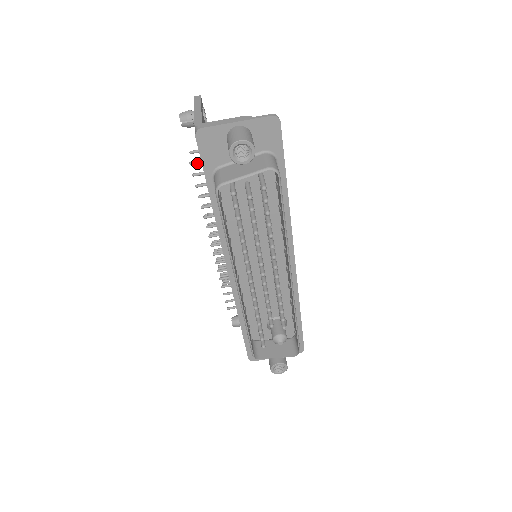
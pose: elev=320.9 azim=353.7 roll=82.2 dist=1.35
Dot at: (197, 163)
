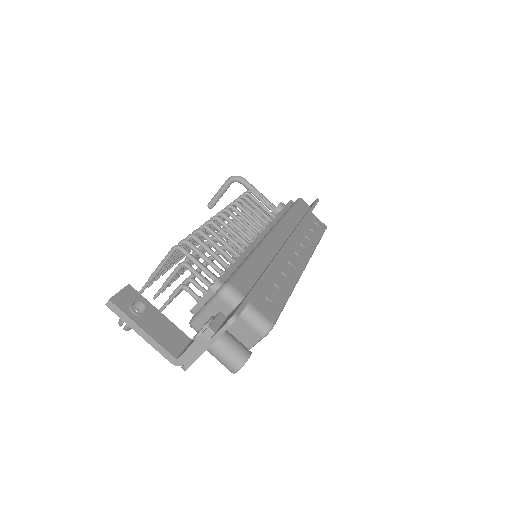
Dot at: (165, 307)
